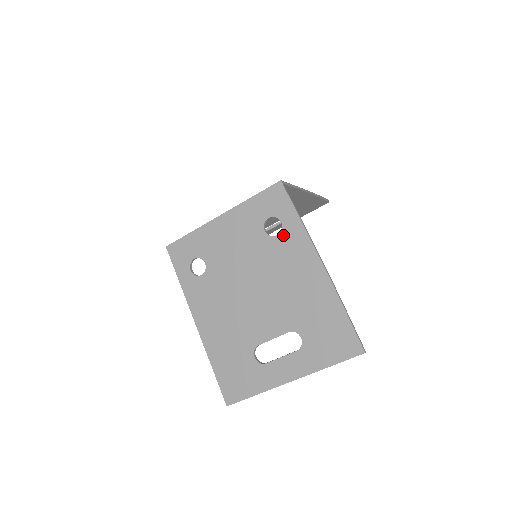
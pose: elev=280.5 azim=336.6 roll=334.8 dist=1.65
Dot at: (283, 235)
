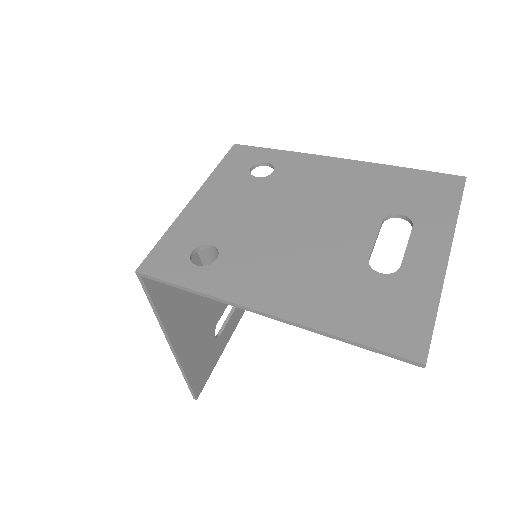
Dot at: (279, 168)
